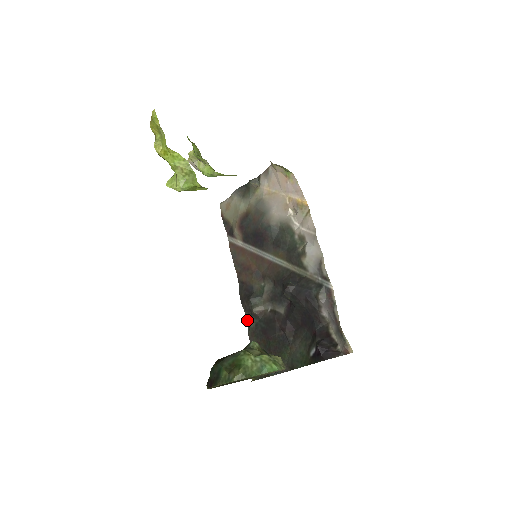
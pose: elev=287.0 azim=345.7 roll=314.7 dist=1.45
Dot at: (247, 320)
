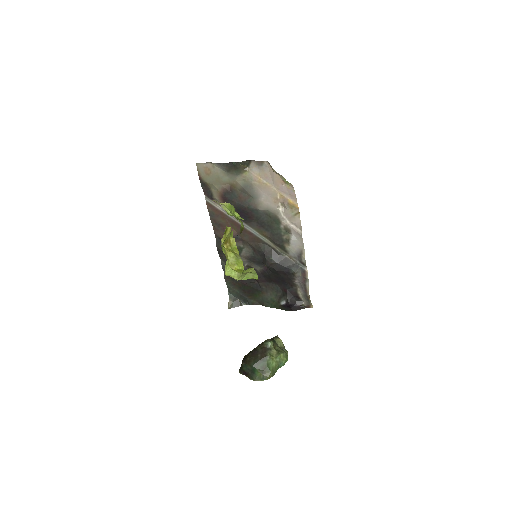
Dot at: (224, 266)
